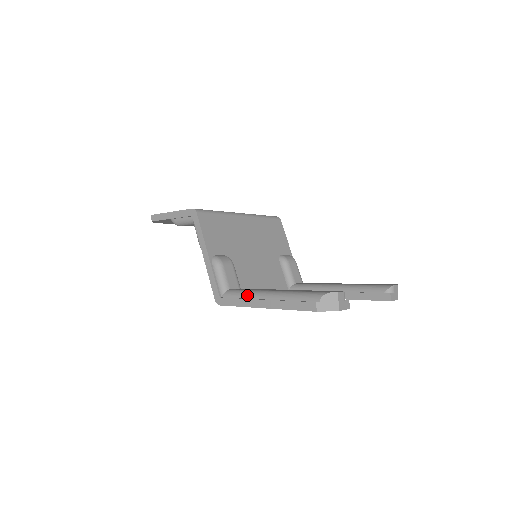
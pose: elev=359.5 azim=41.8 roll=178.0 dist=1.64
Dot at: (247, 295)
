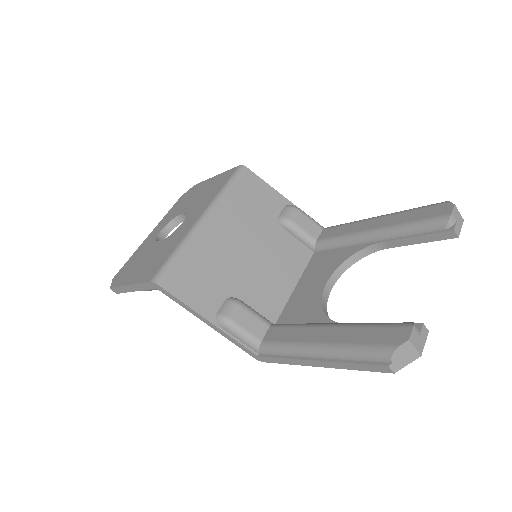
Dot at: (289, 353)
